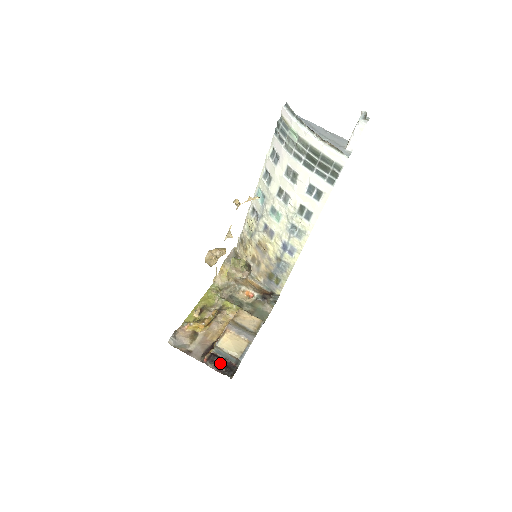
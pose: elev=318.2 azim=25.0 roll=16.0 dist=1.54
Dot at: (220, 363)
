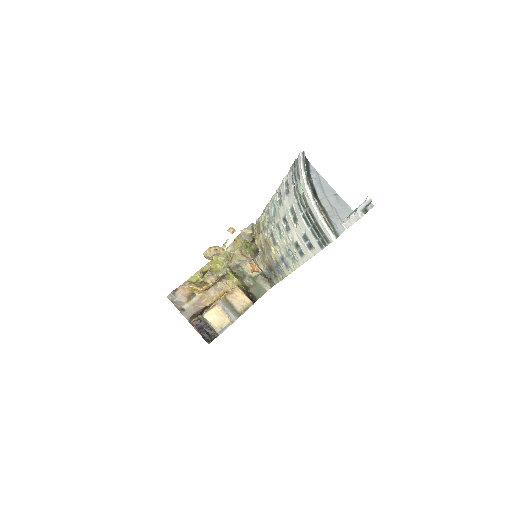
Dot at: (203, 329)
